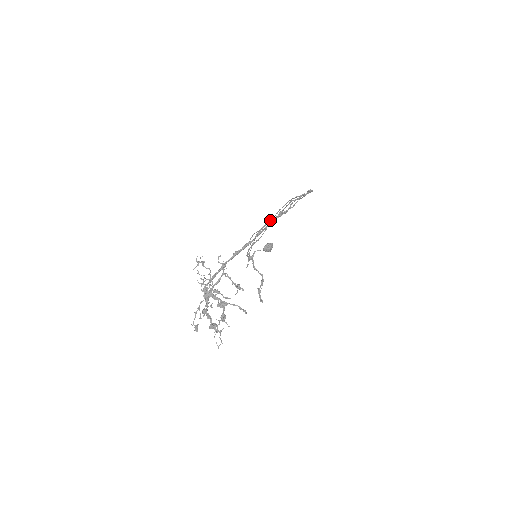
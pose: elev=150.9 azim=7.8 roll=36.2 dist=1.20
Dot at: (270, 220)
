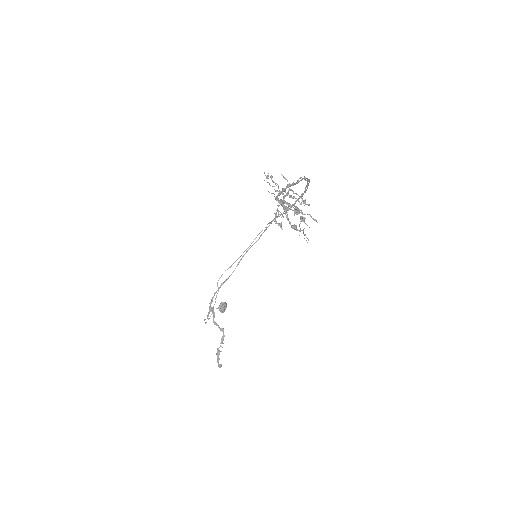
Dot at: (244, 251)
